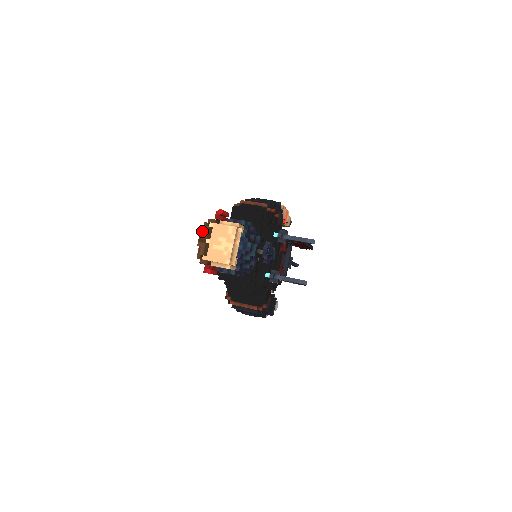
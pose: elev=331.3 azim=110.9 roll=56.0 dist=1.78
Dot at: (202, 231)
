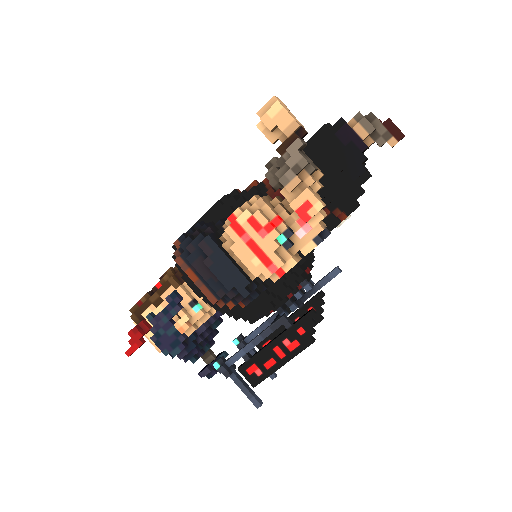
Dot at: occluded
